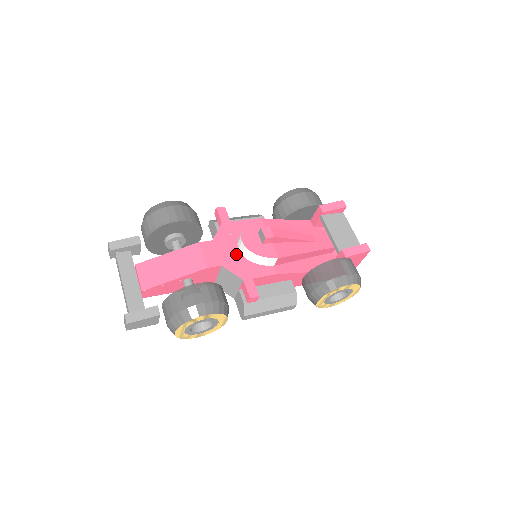
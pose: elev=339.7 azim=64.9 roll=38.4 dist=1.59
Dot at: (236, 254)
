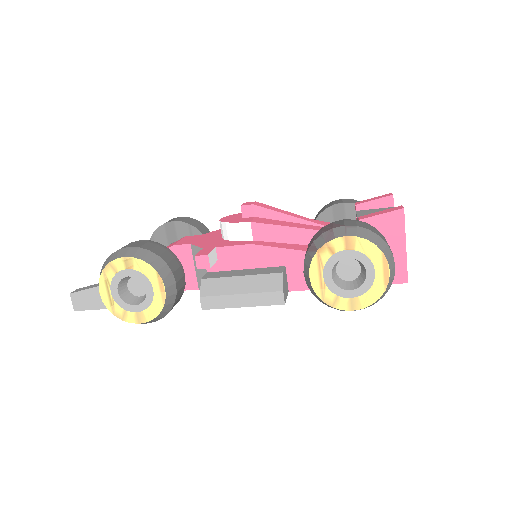
Dot at: (216, 238)
